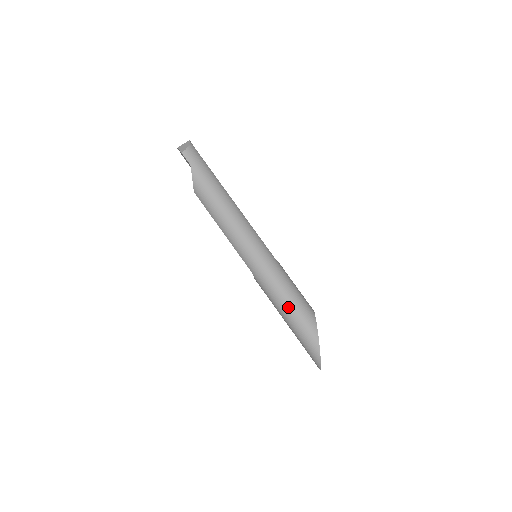
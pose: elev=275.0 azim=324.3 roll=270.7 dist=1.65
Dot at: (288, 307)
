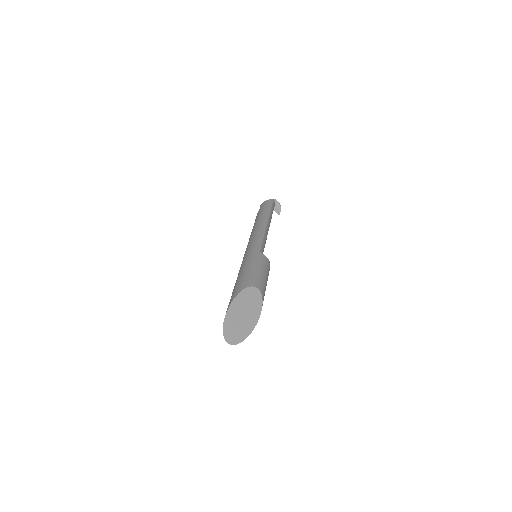
Dot at: occluded
